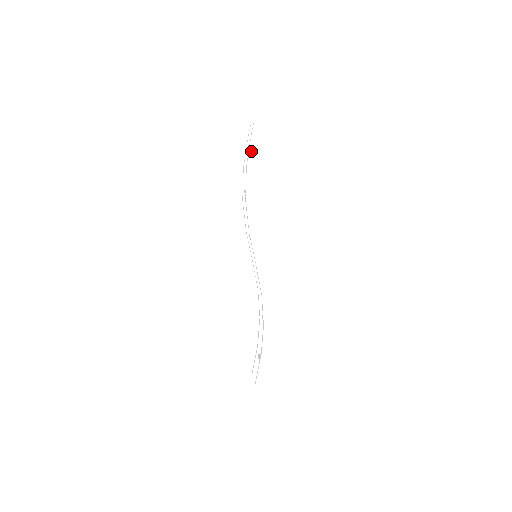
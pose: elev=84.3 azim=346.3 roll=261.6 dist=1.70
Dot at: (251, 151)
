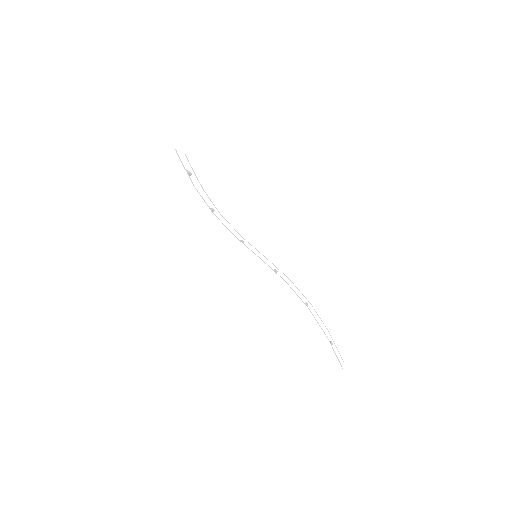
Dot at: (183, 176)
